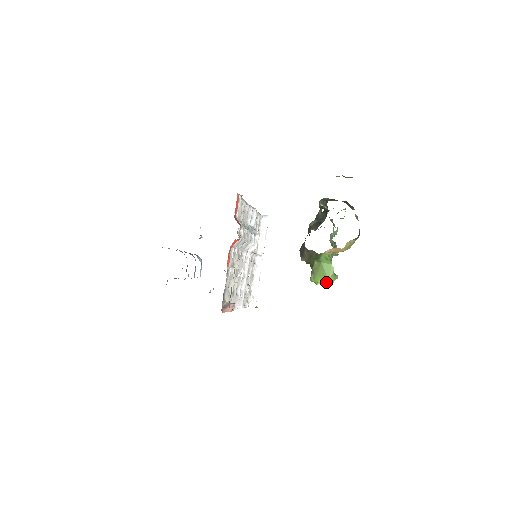
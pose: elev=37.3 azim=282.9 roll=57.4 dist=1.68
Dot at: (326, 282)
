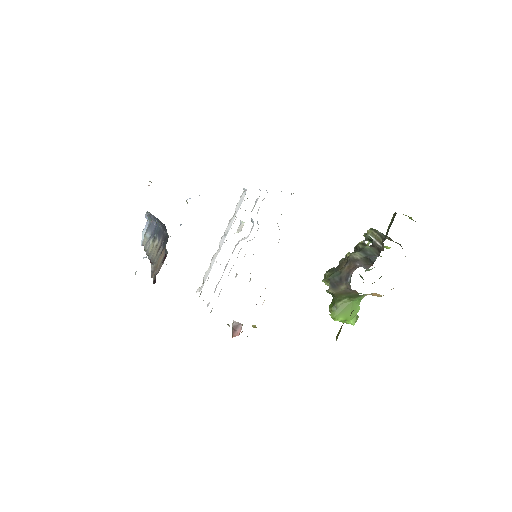
Dot at: (346, 321)
